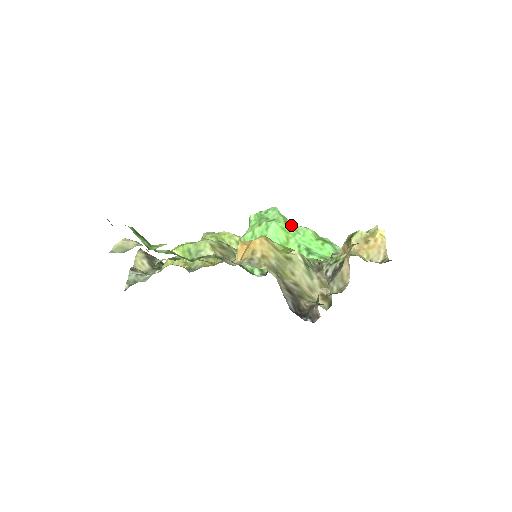
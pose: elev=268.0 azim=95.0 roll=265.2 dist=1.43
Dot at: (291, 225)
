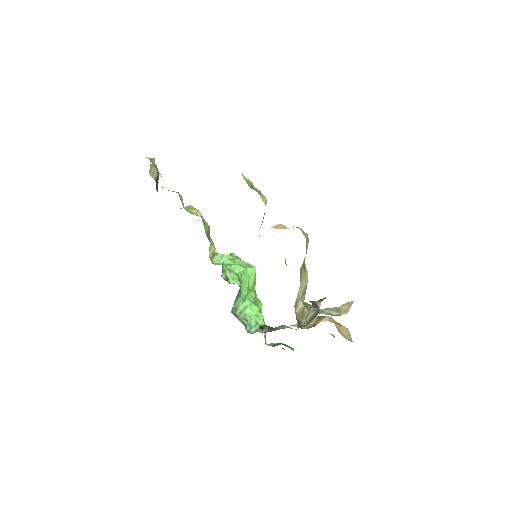
Dot at: occluded
